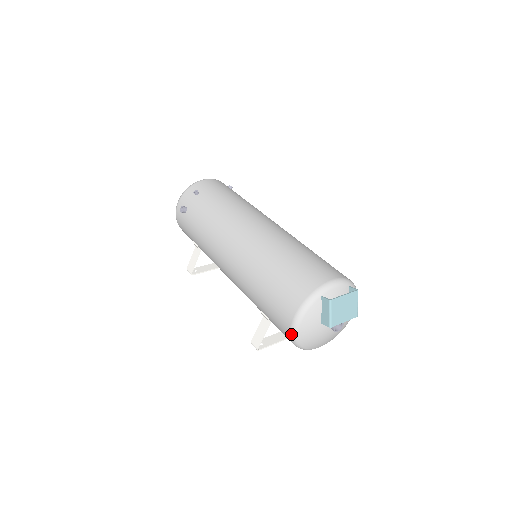
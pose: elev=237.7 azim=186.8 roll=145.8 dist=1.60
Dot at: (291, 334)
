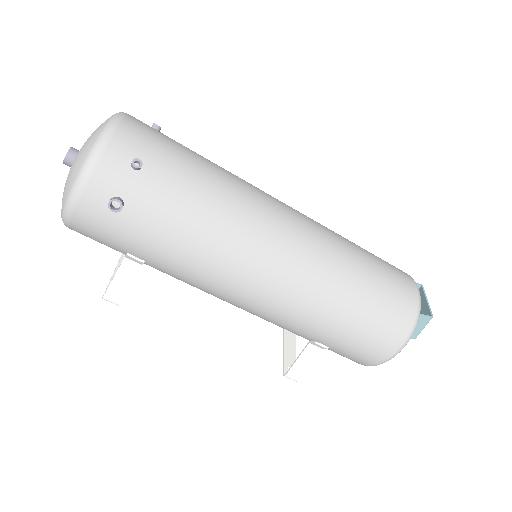
Dot at: (382, 363)
